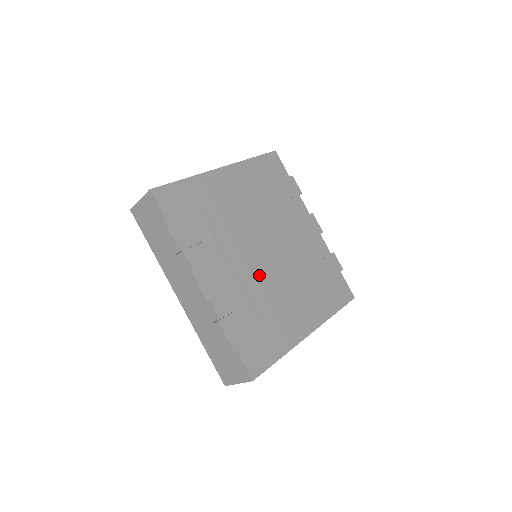
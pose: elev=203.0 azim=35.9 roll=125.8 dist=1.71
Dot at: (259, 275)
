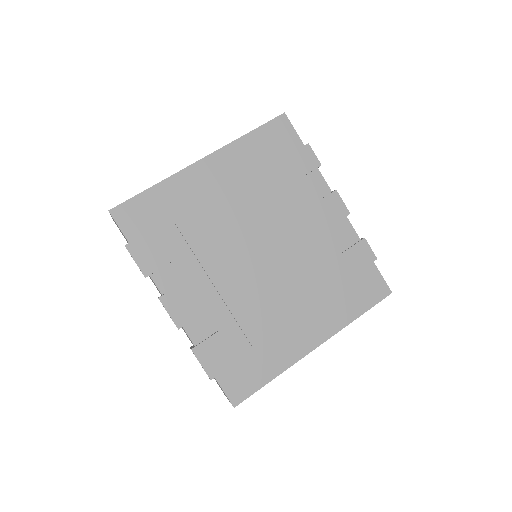
Dot at: (248, 287)
